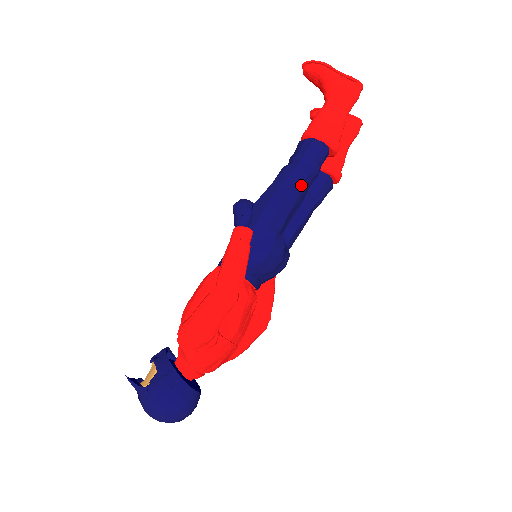
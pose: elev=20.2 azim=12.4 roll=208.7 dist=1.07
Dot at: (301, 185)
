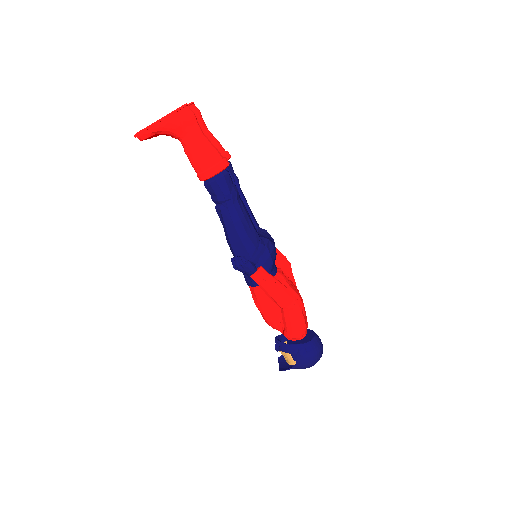
Dot at: (241, 208)
